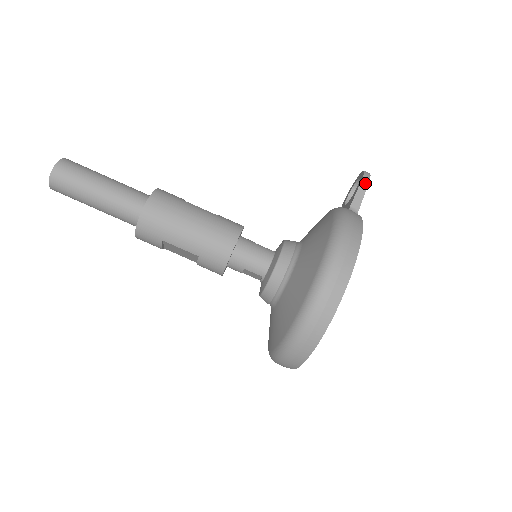
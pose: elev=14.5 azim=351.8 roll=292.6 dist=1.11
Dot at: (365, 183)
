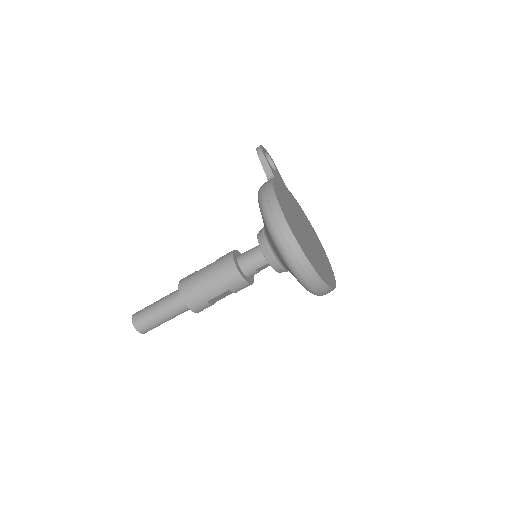
Dot at: (261, 156)
